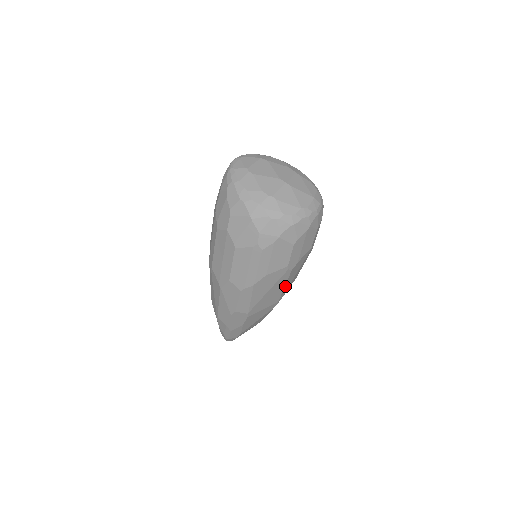
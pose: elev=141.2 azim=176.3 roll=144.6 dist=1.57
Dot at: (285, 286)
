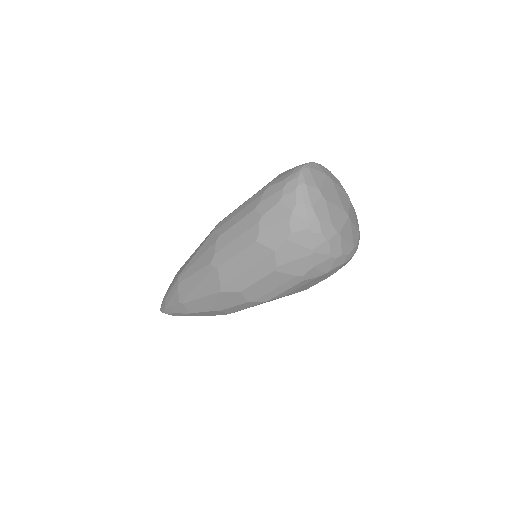
Dot at: occluded
